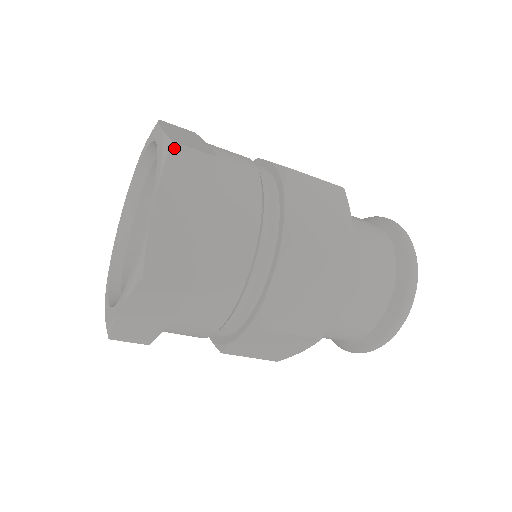
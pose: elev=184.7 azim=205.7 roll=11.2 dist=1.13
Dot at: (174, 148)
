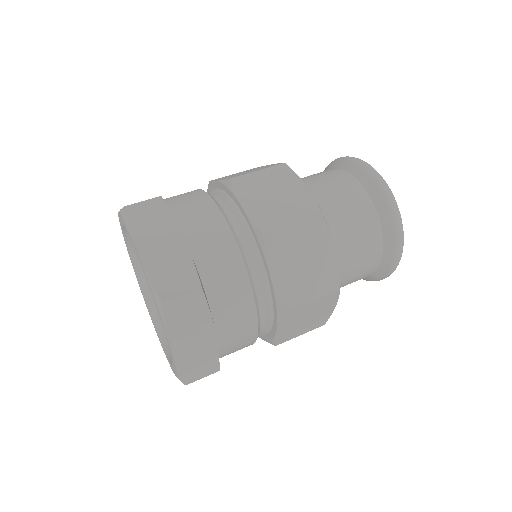
Dot at: (166, 307)
